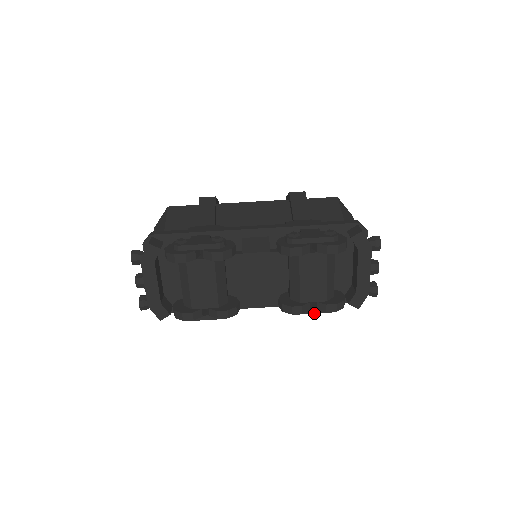
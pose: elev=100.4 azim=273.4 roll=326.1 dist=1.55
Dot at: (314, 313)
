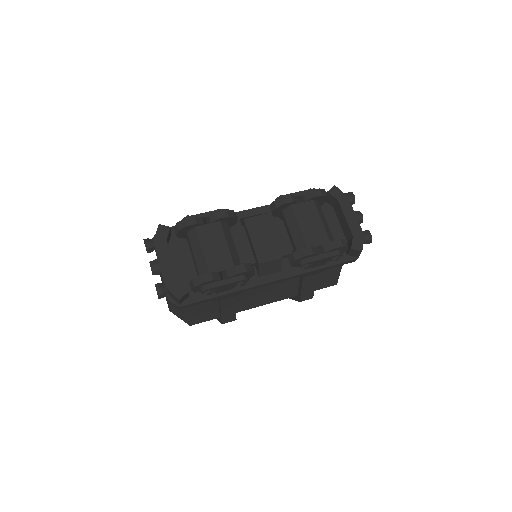
Dot at: (324, 258)
